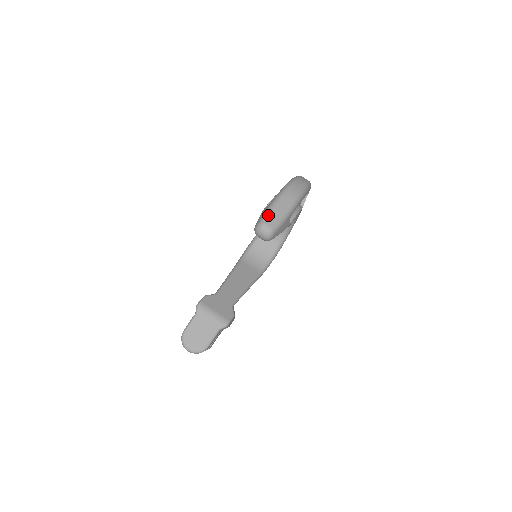
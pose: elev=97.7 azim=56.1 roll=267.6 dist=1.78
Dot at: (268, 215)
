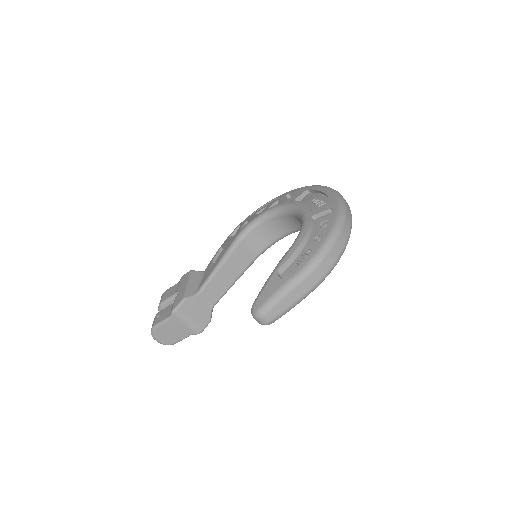
Dot at: (272, 306)
